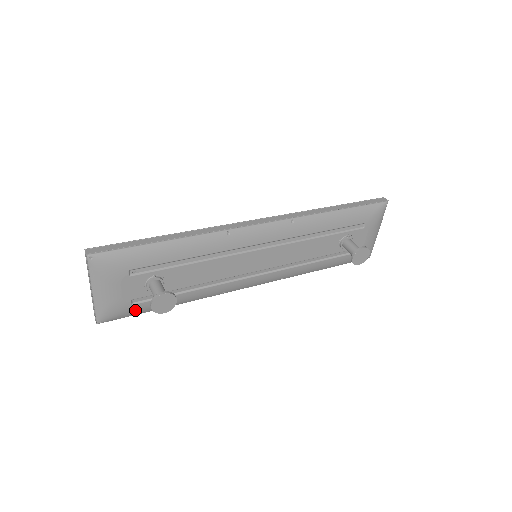
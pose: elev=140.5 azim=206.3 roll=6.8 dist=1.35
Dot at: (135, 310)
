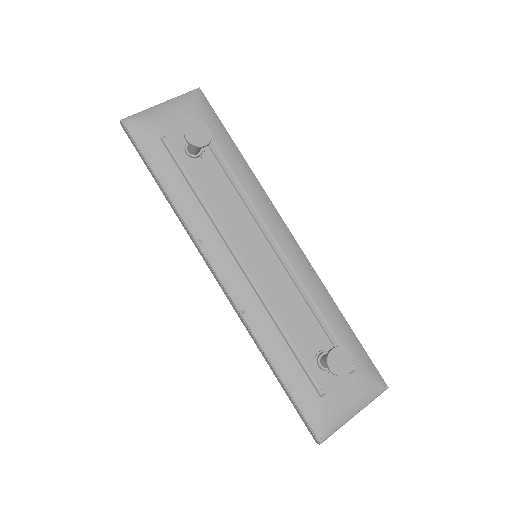
Dot at: (152, 146)
